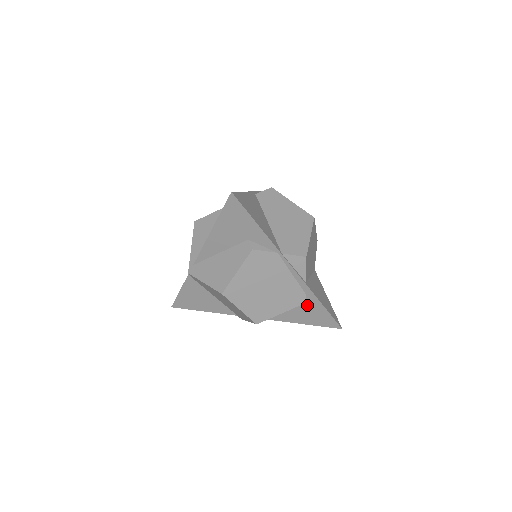
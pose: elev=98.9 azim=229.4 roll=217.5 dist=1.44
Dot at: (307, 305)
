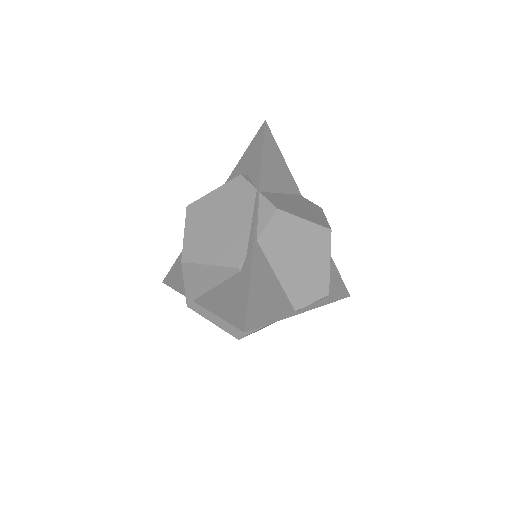
Dot at: (239, 277)
